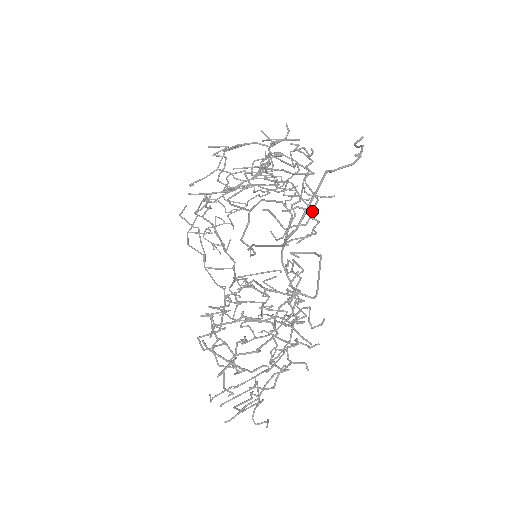
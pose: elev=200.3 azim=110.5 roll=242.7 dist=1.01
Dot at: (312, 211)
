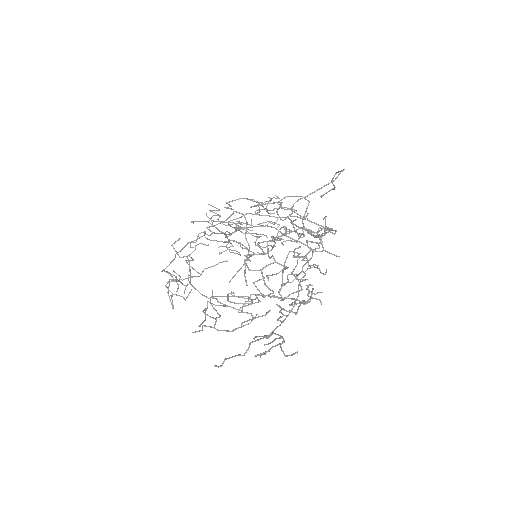
Dot at: (305, 219)
